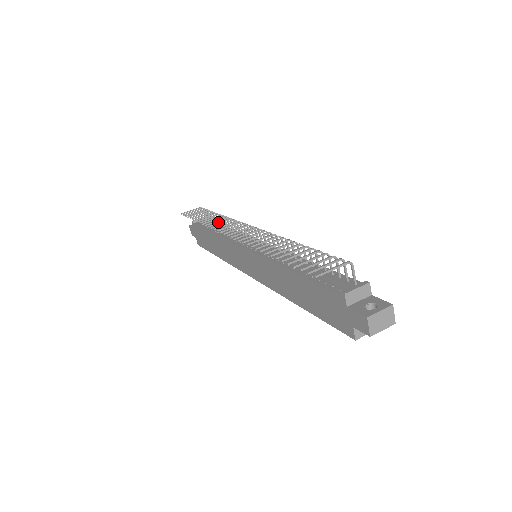
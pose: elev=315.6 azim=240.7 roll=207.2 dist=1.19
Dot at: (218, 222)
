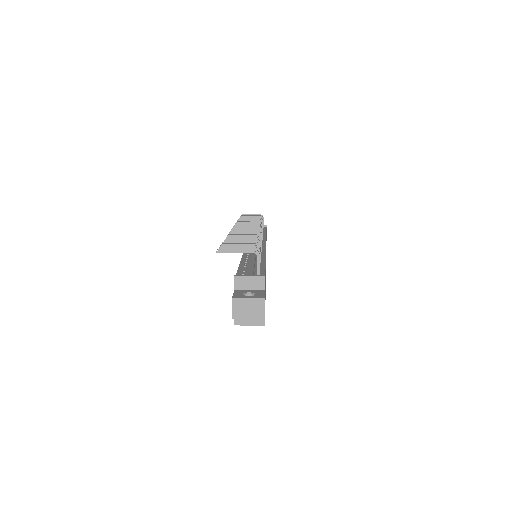
Dot at: (247, 221)
